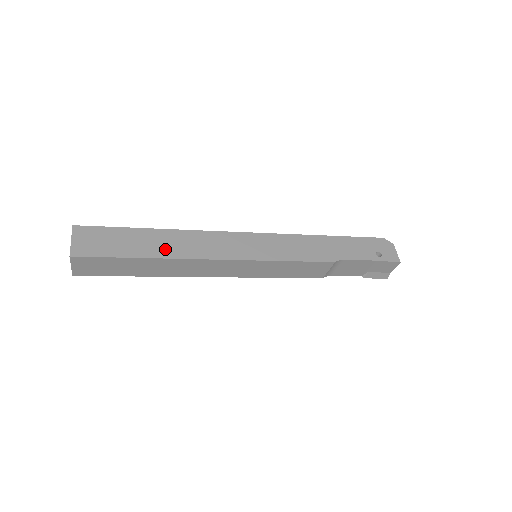
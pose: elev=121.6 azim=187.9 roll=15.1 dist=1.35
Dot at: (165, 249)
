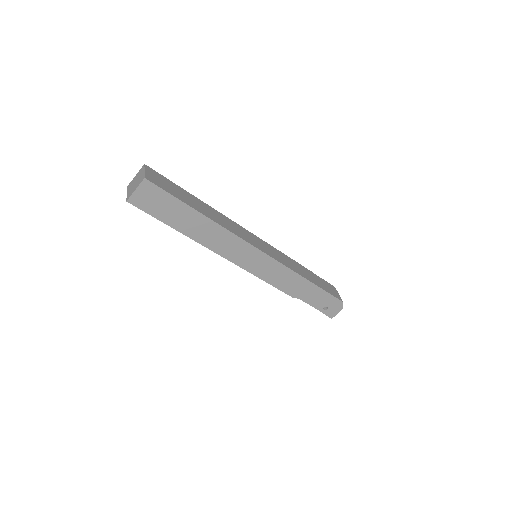
Dot at: (195, 232)
